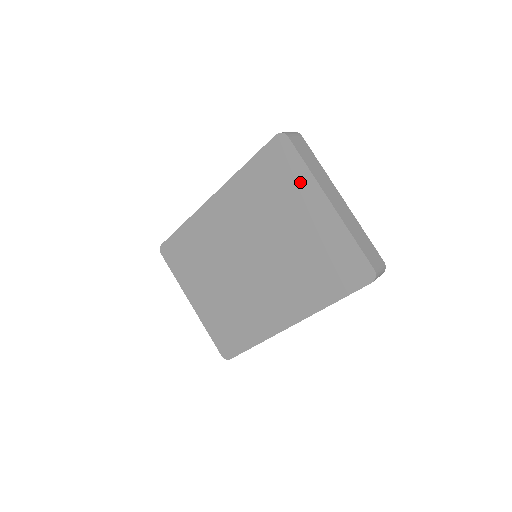
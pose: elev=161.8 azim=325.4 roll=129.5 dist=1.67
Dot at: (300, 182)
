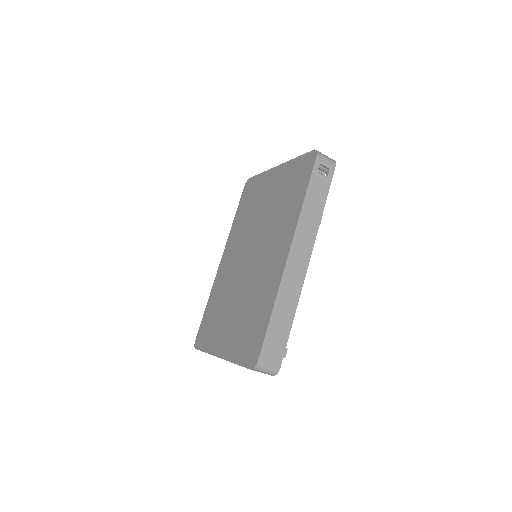
Dot at: (261, 182)
